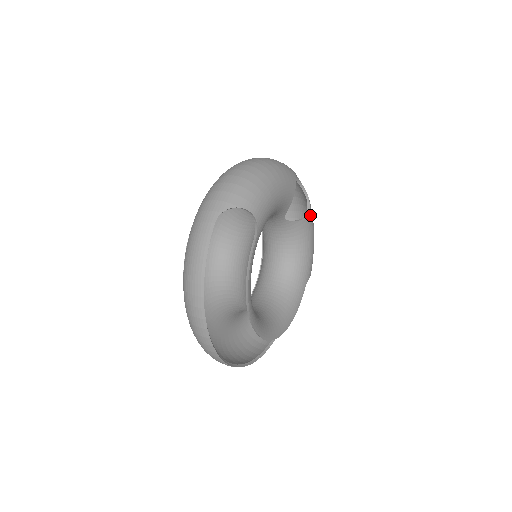
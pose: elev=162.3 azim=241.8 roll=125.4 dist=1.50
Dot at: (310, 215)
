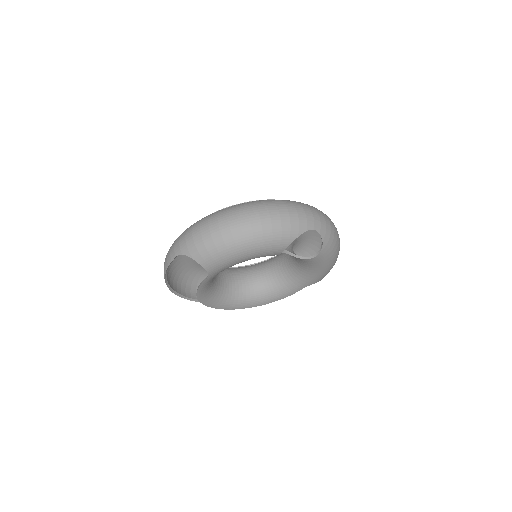
Dot at: (319, 257)
